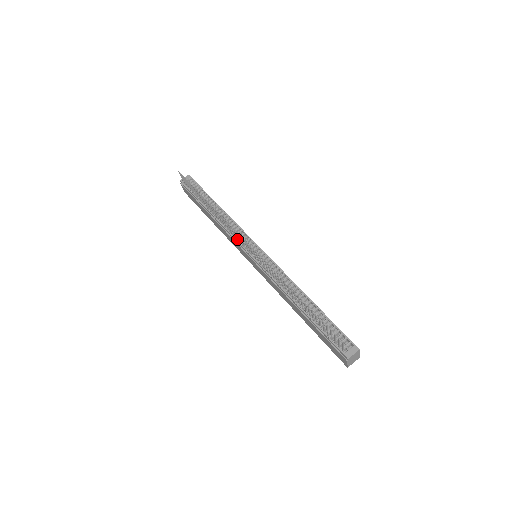
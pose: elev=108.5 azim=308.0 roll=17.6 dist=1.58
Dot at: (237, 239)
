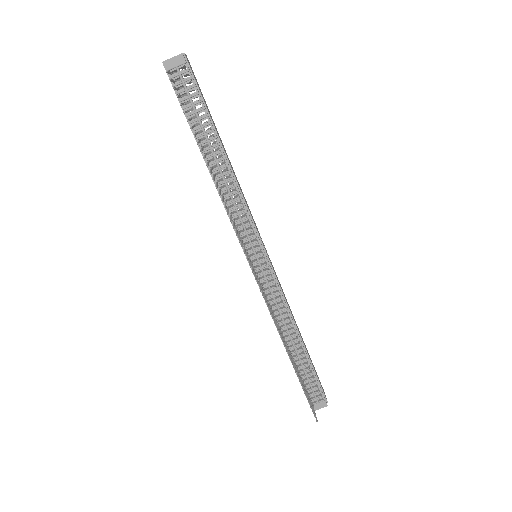
Dot at: (238, 234)
